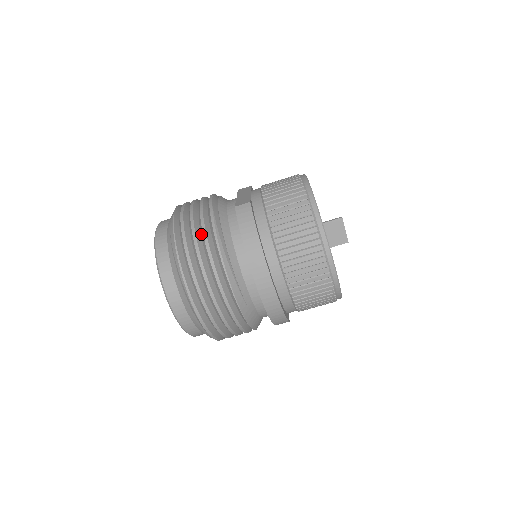
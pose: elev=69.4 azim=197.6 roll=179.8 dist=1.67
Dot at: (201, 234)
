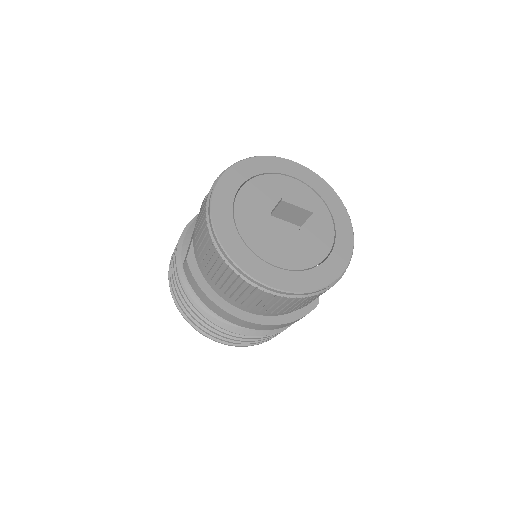
Dot at: occluded
